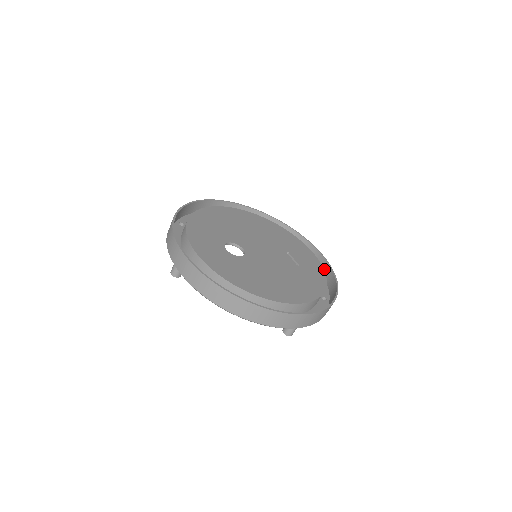
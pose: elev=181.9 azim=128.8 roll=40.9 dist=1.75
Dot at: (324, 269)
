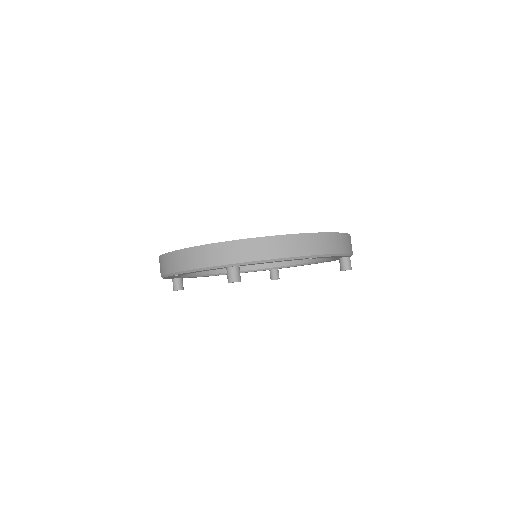
Dot at: occluded
